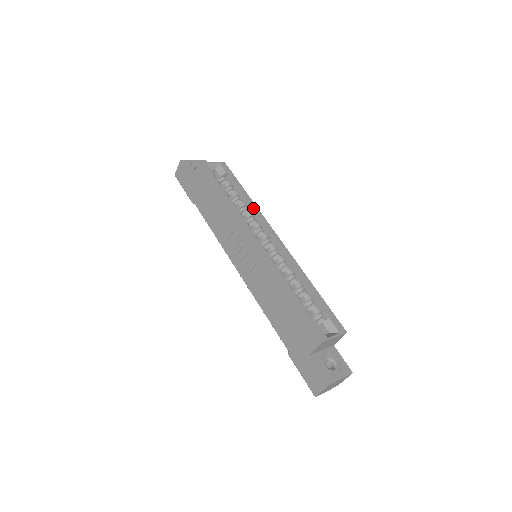
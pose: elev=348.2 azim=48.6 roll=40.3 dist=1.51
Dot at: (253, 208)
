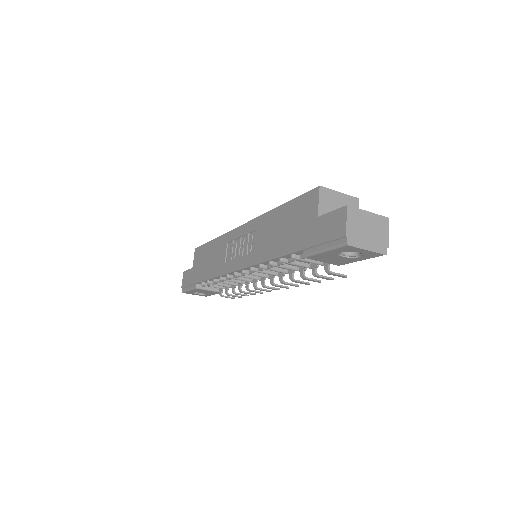
Dot at: occluded
